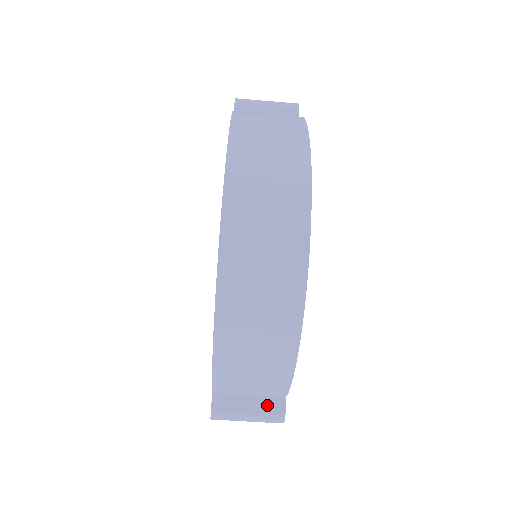
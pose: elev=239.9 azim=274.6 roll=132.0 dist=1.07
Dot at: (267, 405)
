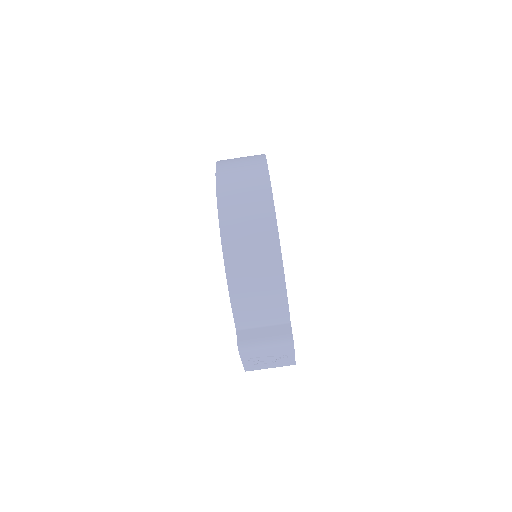
Dot at: (278, 331)
